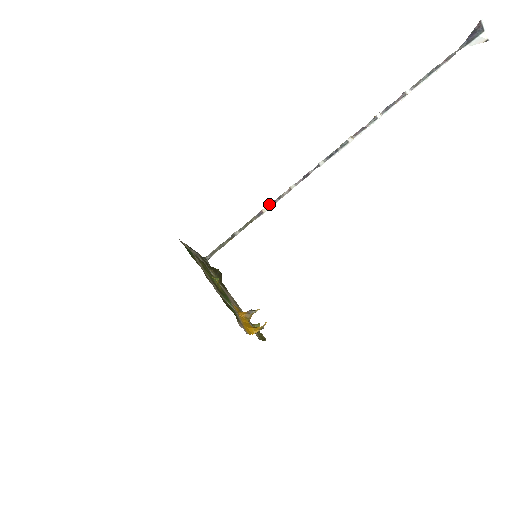
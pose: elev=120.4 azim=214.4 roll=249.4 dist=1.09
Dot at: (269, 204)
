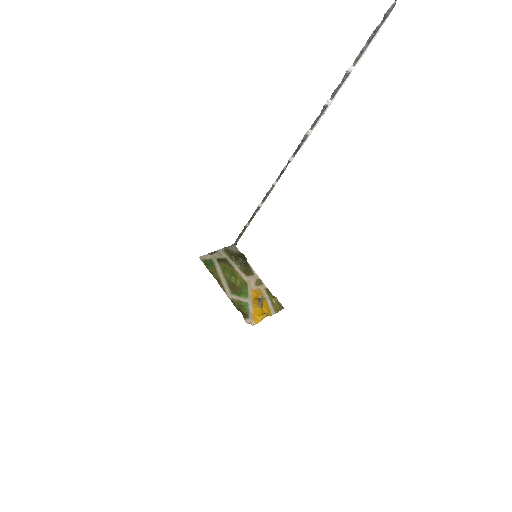
Dot at: (262, 200)
